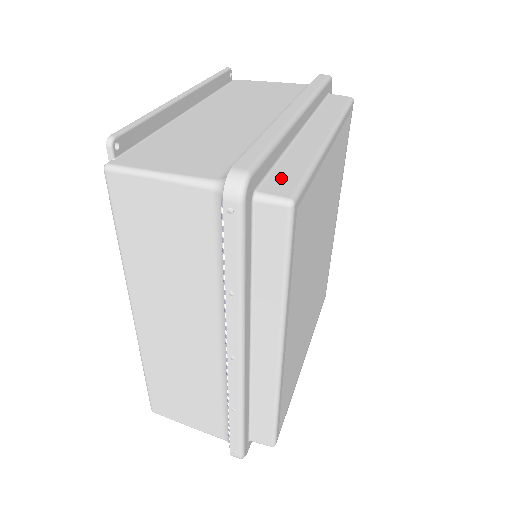
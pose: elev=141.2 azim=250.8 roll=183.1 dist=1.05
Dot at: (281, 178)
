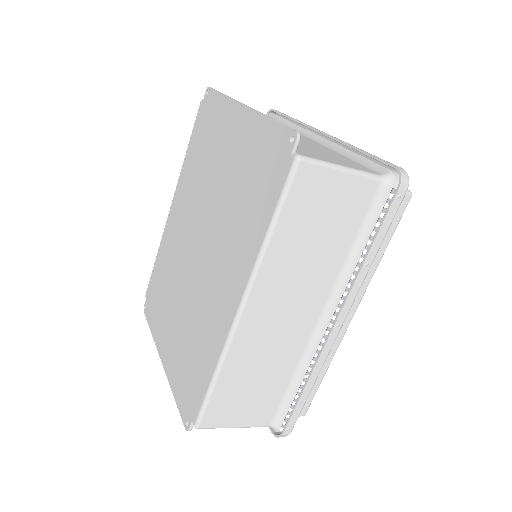
Dot at: occluded
